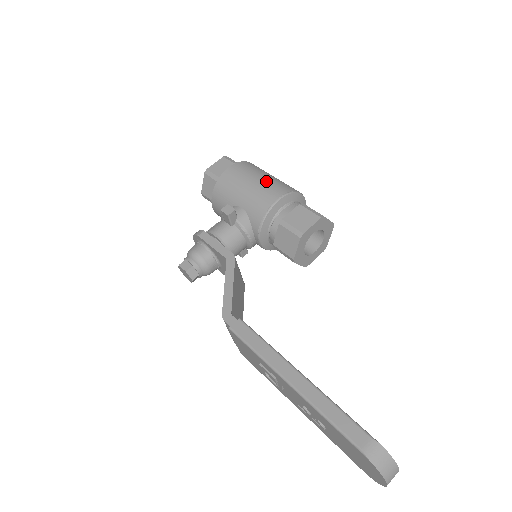
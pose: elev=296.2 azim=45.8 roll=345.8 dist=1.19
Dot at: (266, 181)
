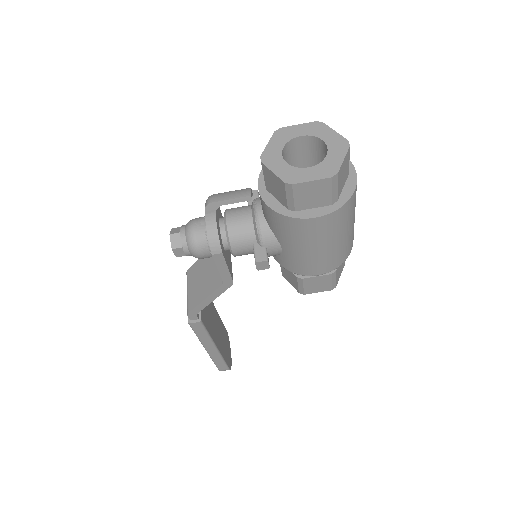
Dot at: (331, 252)
